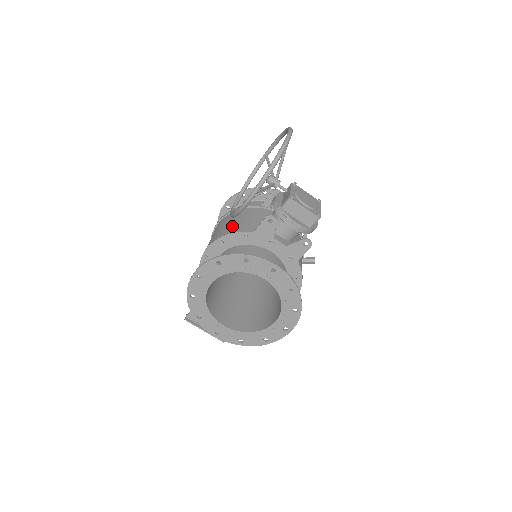
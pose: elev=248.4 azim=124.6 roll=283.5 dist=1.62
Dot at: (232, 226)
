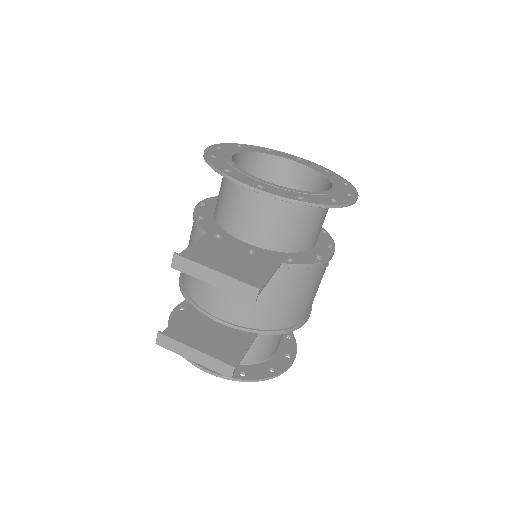
Dot at: occluded
